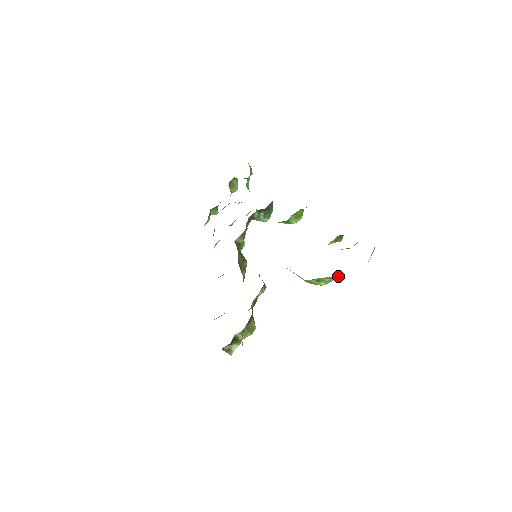
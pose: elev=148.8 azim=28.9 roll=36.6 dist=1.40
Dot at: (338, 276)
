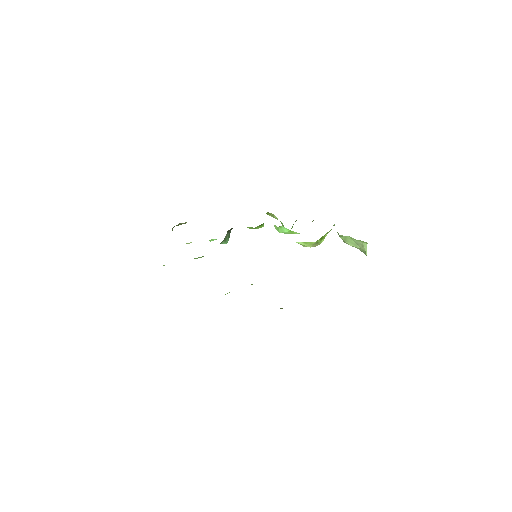
Dot at: occluded
